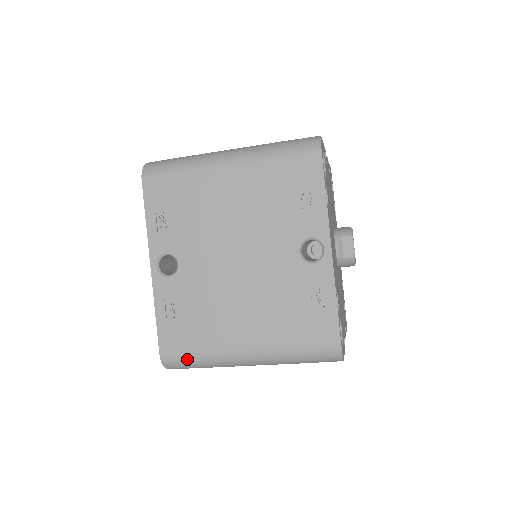
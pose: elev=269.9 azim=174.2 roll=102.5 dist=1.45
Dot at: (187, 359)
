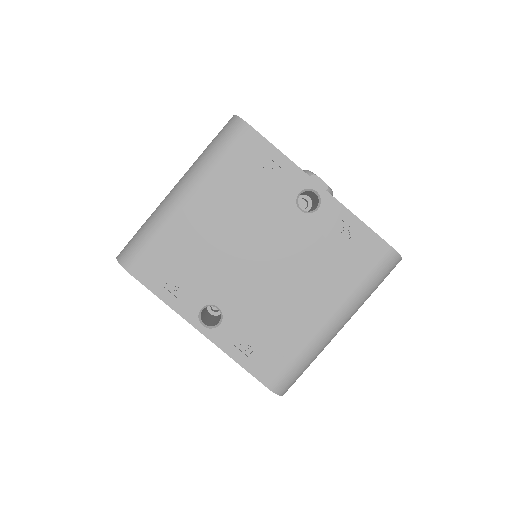
Dot at: (293, 371)
